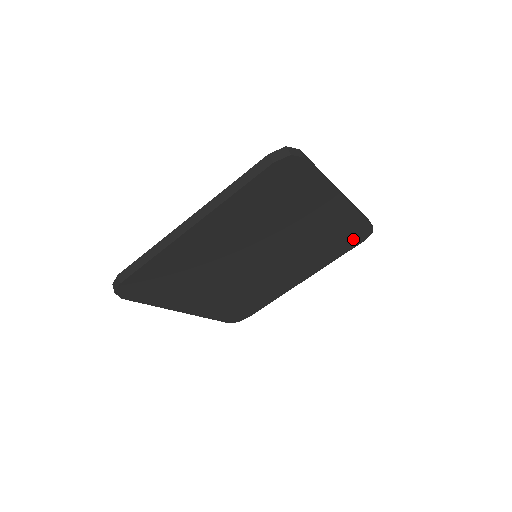
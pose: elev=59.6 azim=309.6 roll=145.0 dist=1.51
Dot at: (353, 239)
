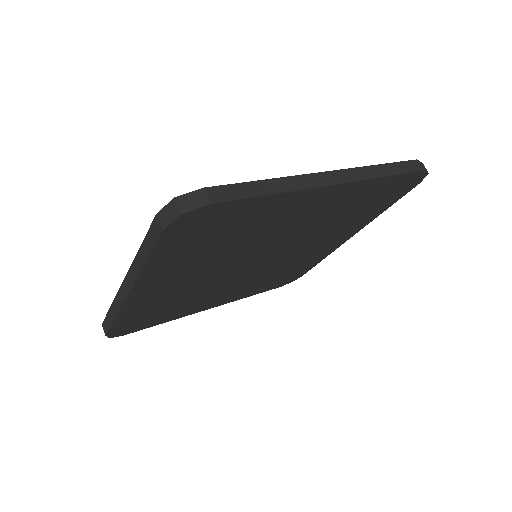
Dot at: (397, 190)
